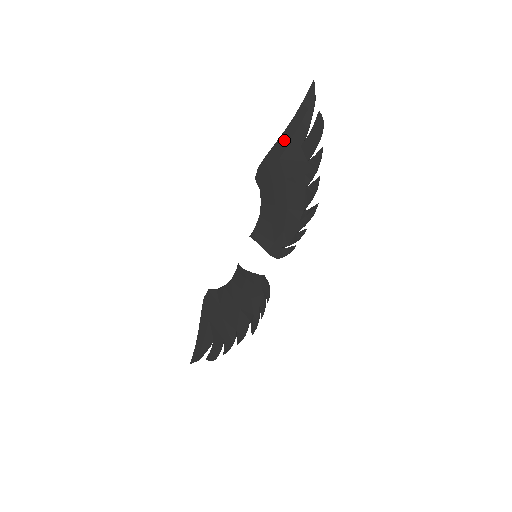
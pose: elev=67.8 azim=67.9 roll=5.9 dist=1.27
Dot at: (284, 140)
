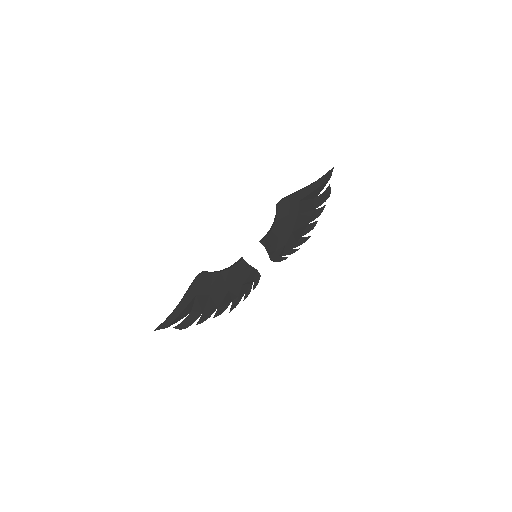
Dot at: (307, 191)
